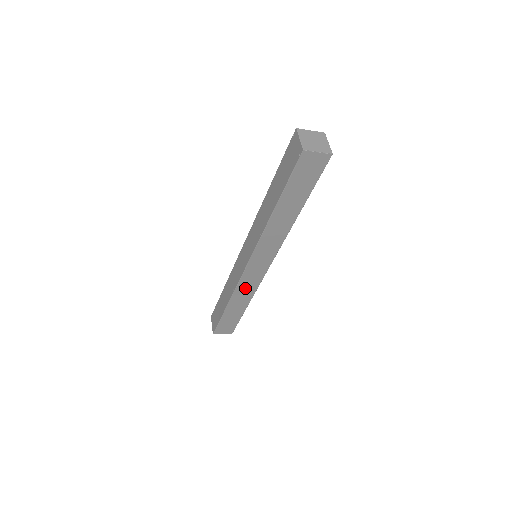
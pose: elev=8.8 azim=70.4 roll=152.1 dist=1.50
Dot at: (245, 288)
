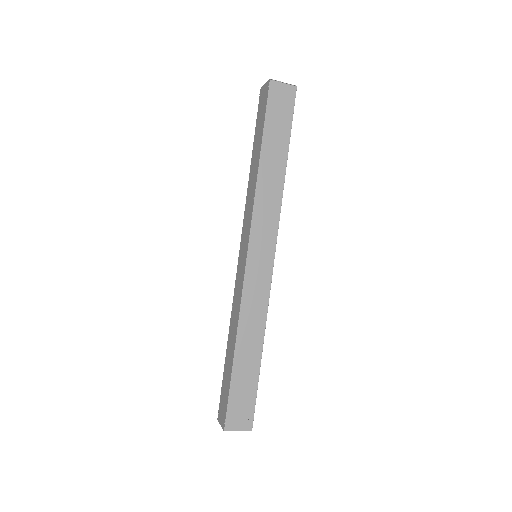
Dot at: (252, 305)
